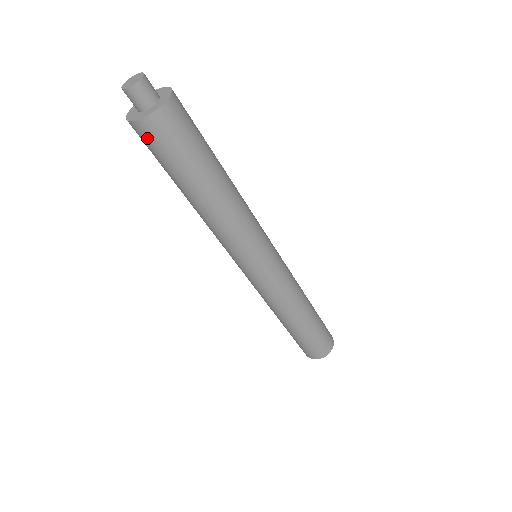
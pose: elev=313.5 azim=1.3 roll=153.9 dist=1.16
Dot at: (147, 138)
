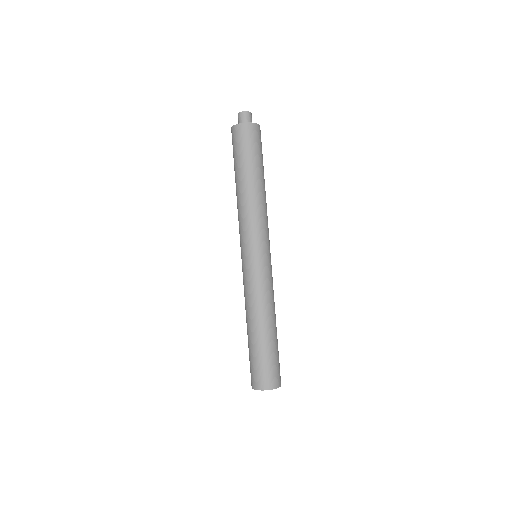
Dot at: (239, 135)
